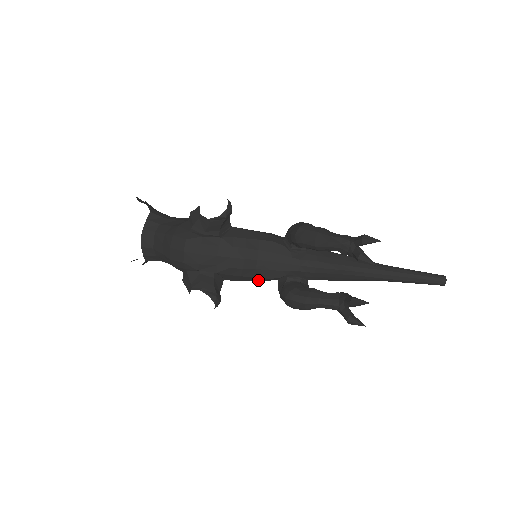
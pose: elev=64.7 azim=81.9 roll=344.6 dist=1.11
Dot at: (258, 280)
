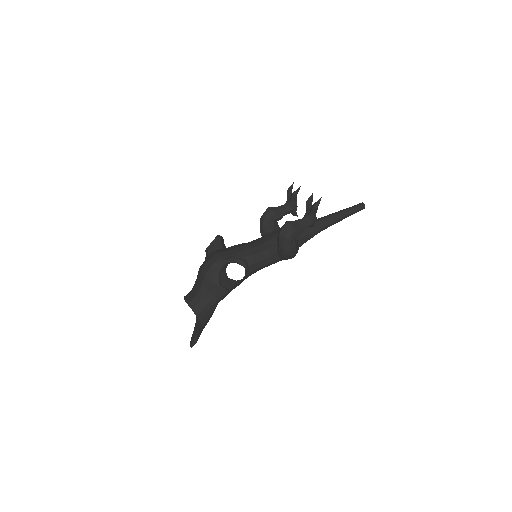
Dot at: (265, 258)
